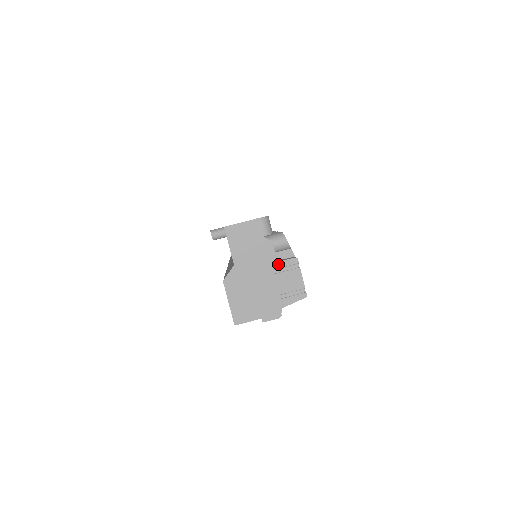
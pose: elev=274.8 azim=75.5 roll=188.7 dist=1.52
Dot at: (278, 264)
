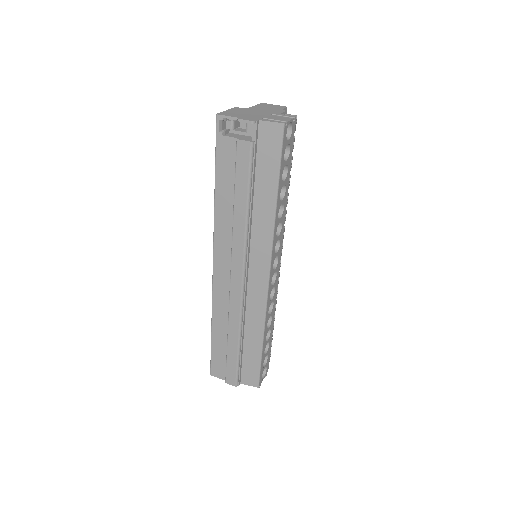
Dot at: (280, 114)
